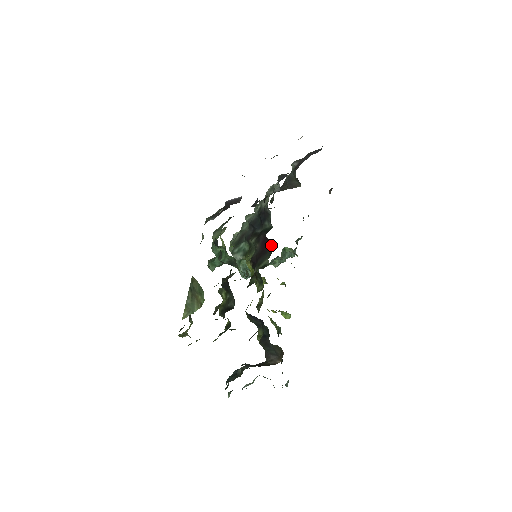
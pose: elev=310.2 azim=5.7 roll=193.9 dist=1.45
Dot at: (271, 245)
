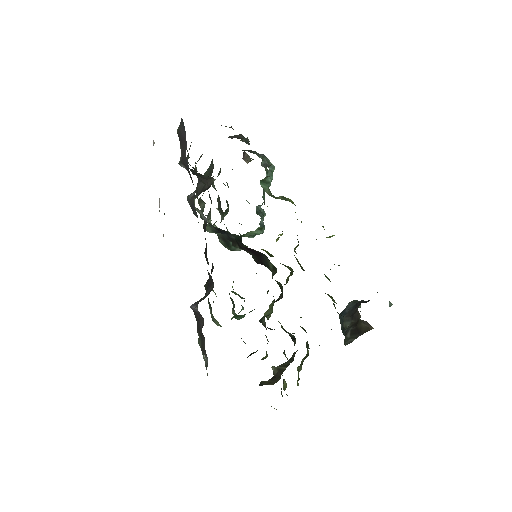
Dot at: (258, 252)
